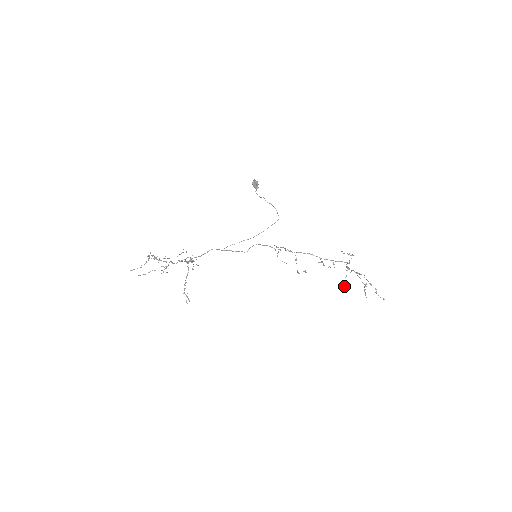
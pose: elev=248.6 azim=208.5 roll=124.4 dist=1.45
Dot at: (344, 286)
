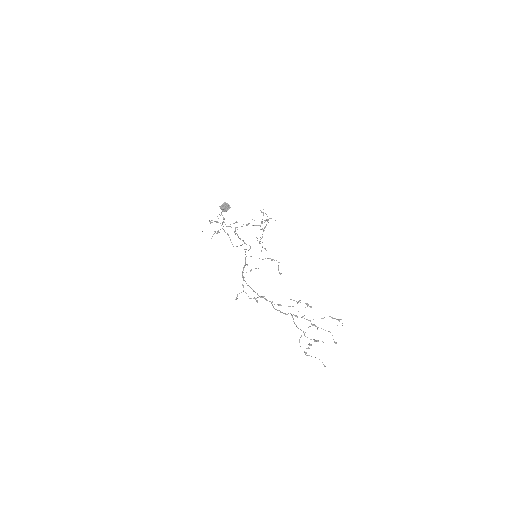
Dot at: (339, 321)
